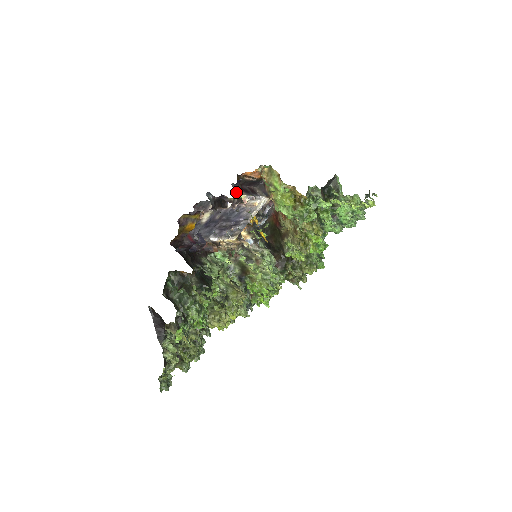
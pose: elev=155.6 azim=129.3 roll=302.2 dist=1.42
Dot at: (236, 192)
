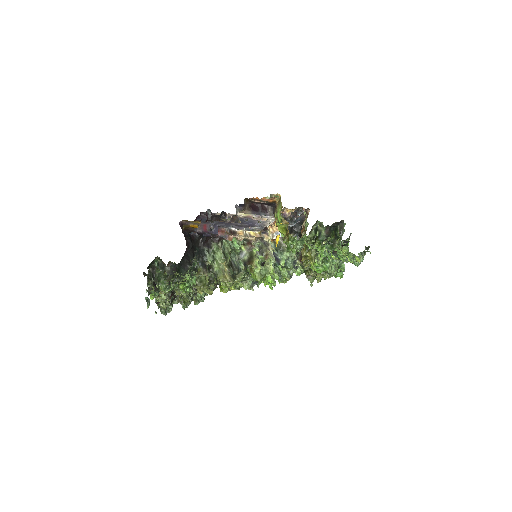
Dot at: (239, 211)
